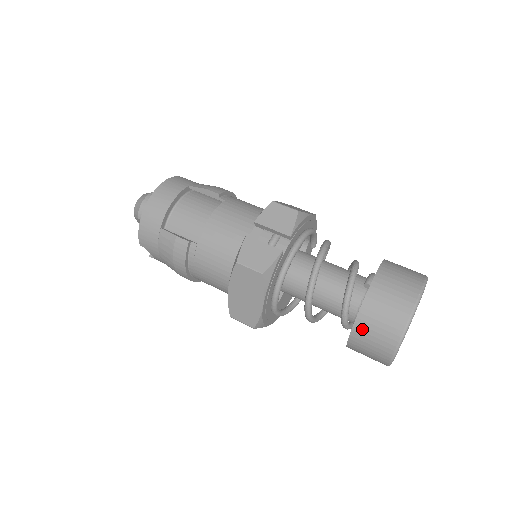
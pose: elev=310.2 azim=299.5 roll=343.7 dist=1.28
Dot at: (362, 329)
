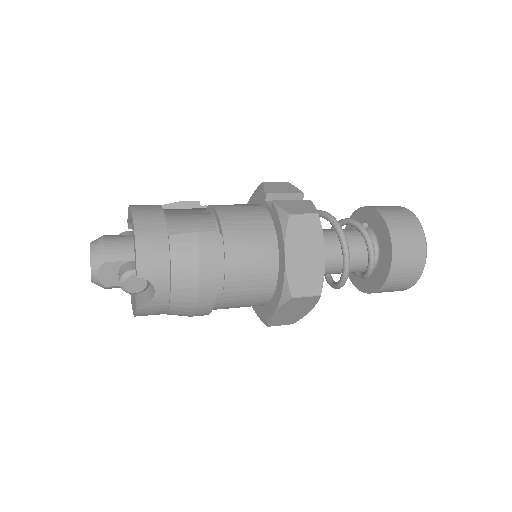
Dot at: (398, 241)
